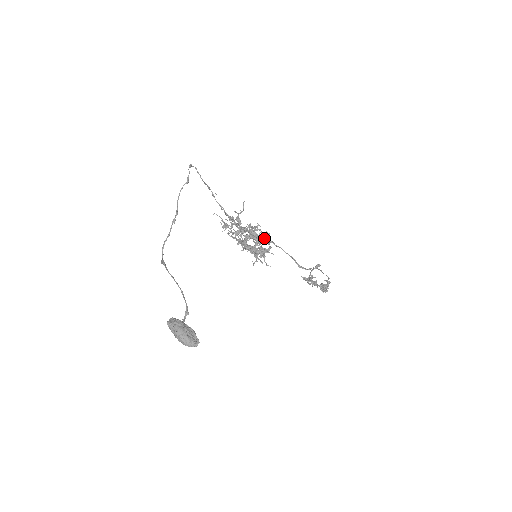
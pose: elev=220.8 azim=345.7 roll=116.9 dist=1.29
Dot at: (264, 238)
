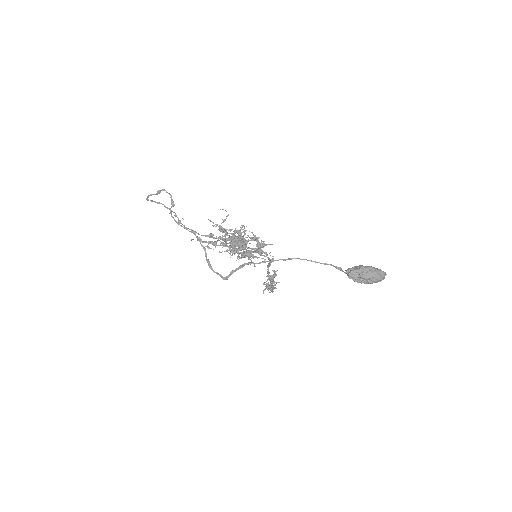
Dot at: (252, 237)
